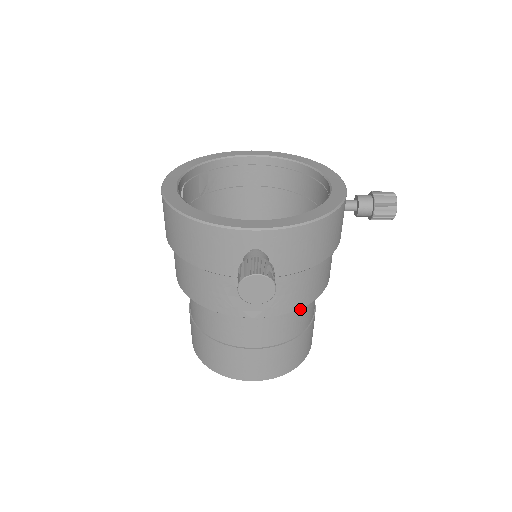
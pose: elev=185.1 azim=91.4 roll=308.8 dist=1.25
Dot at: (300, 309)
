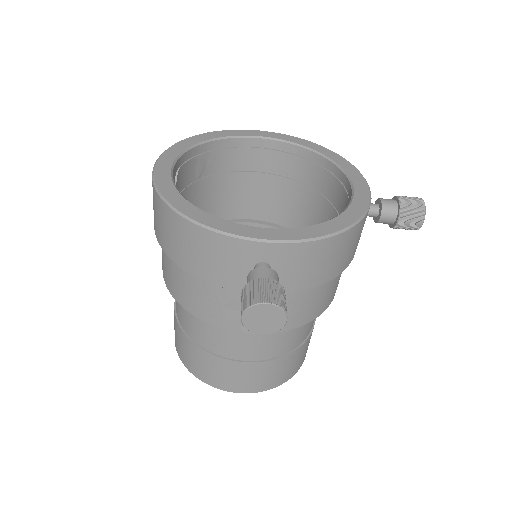
Dot at: occluded
